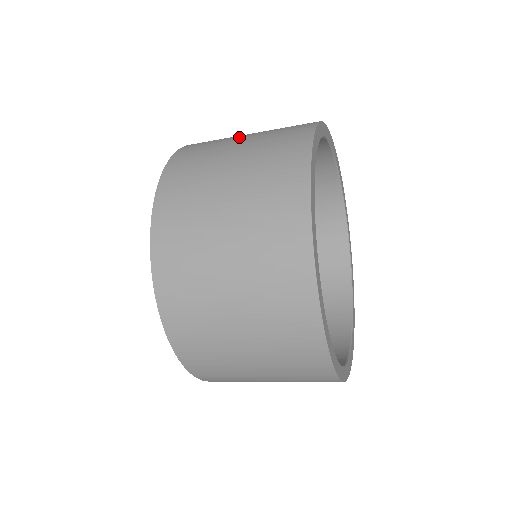
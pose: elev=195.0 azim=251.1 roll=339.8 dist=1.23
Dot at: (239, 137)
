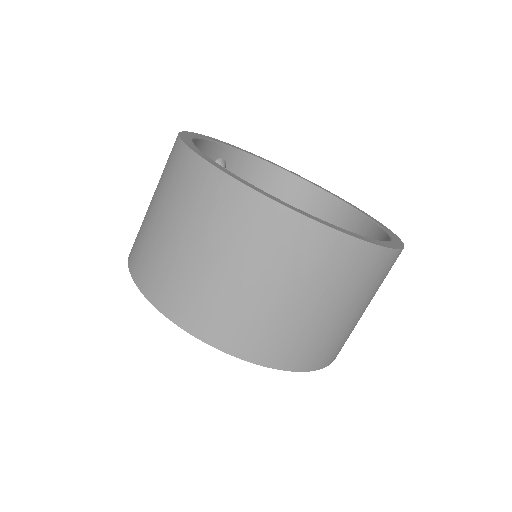
Dot at: occluded
